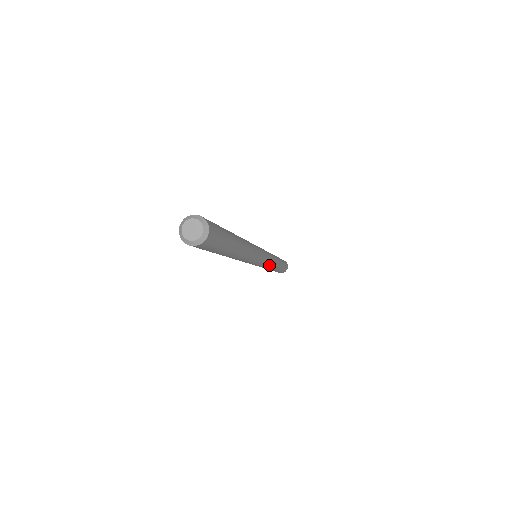
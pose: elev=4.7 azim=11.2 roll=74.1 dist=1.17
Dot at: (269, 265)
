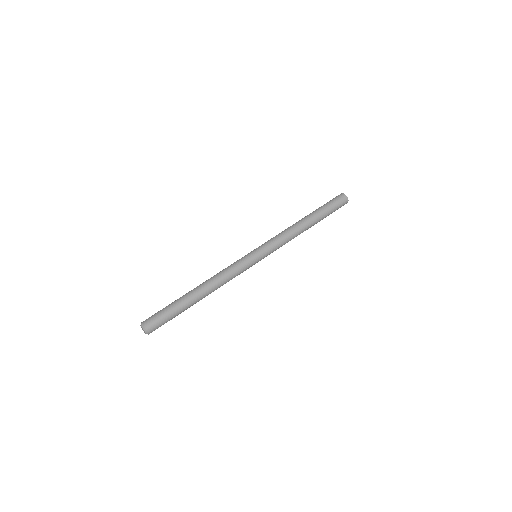
Dot at: occluded
